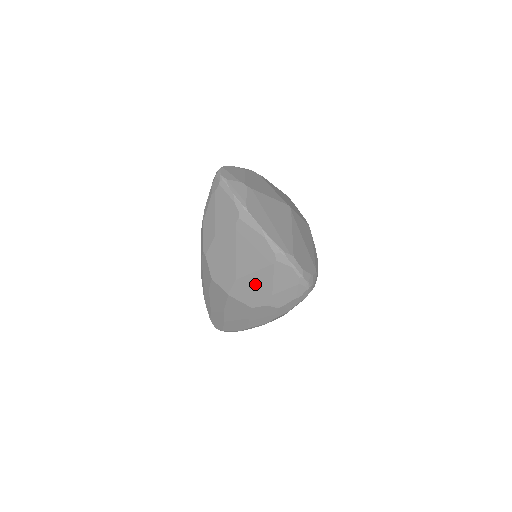
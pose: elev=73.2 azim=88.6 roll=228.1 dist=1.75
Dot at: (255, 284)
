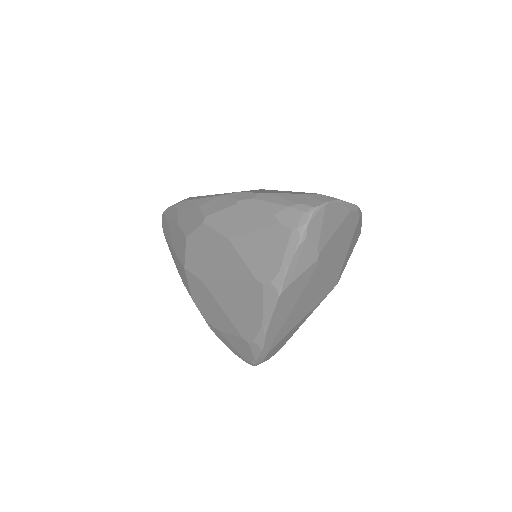
Dot at: (213, 308)
